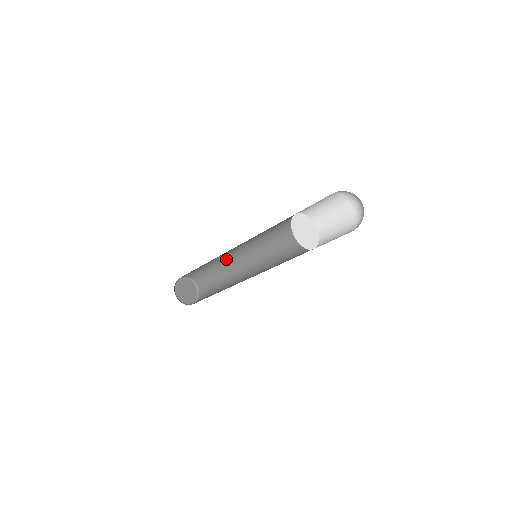
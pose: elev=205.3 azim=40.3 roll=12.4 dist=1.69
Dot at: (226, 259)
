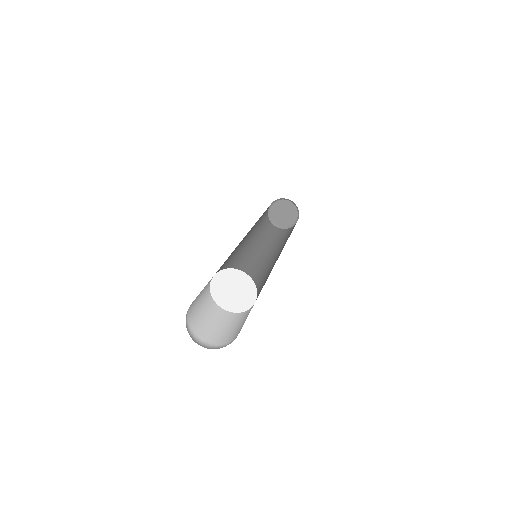
Dot at: occluded
